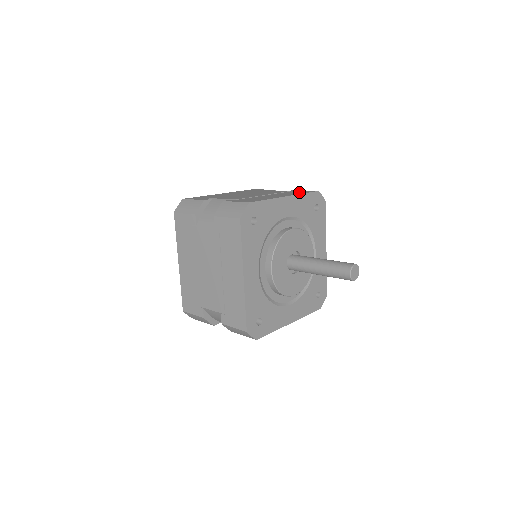
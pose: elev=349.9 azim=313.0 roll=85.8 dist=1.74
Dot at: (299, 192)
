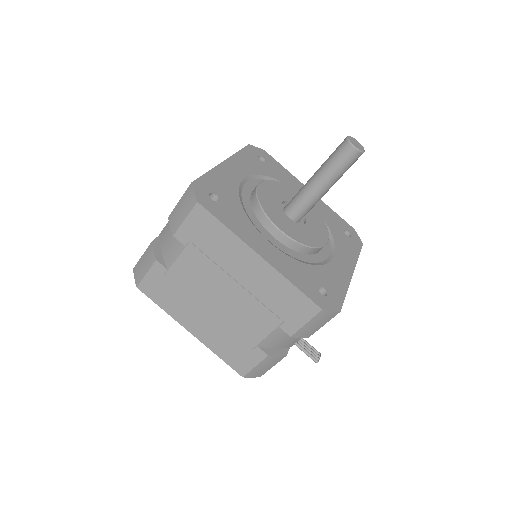
Dot at: occluded
